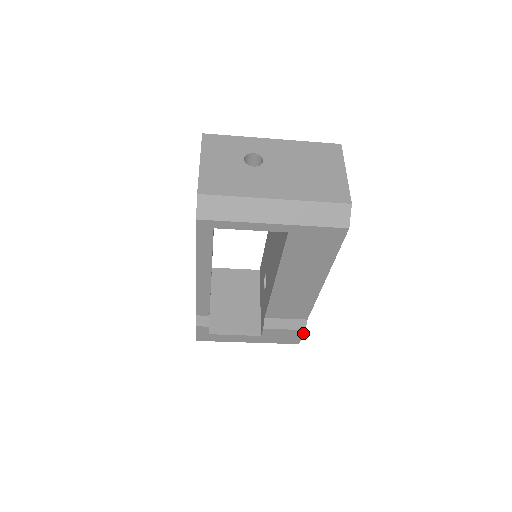
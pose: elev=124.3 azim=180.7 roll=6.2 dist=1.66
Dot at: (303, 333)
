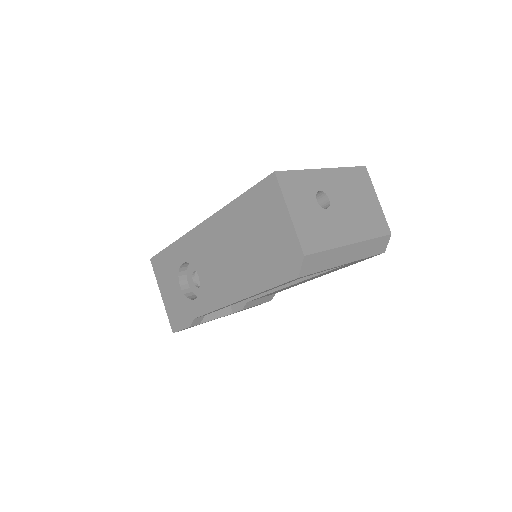
Dot at: occluded
